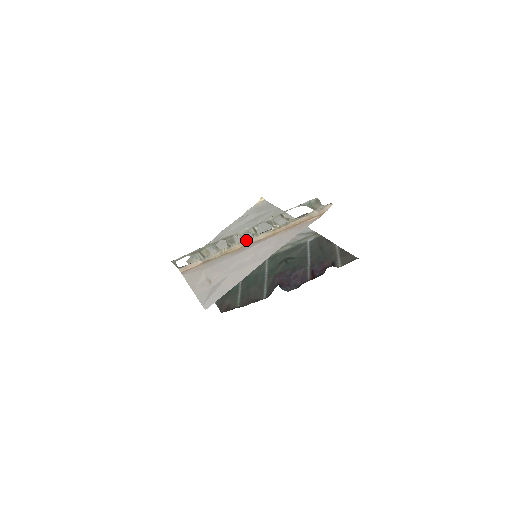
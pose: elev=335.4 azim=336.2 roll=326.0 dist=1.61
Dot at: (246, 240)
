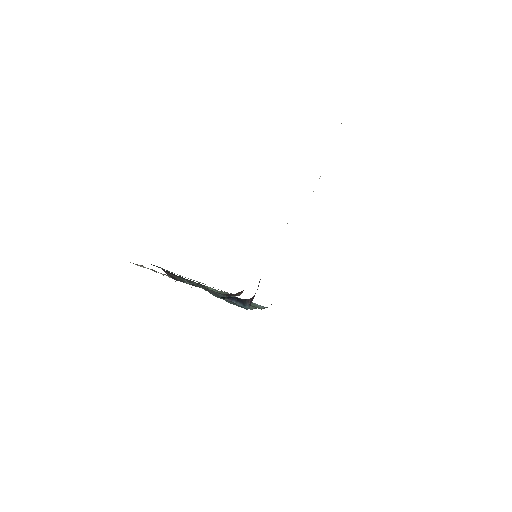
Dot at: occluded
